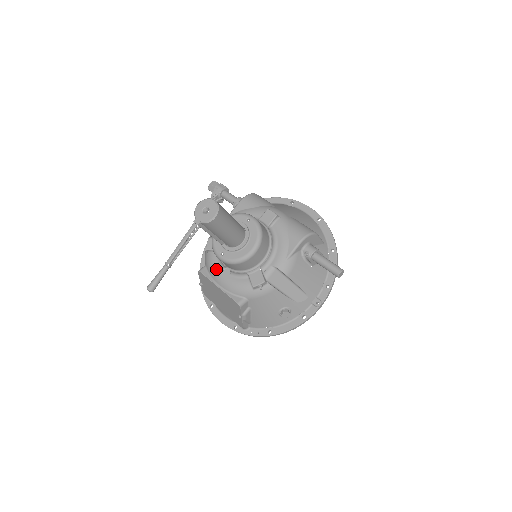
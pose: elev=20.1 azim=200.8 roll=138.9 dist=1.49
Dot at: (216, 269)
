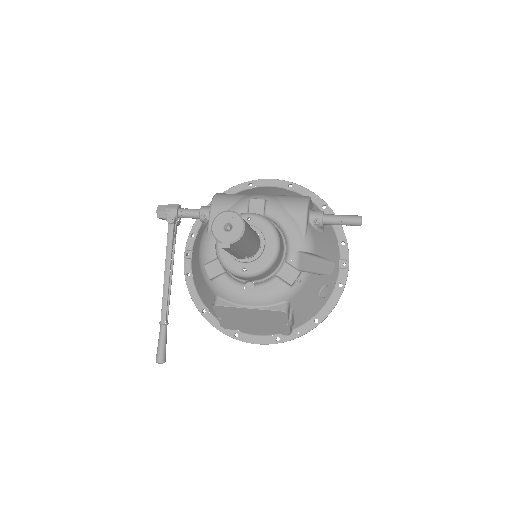
Dot at: (235, 292)
